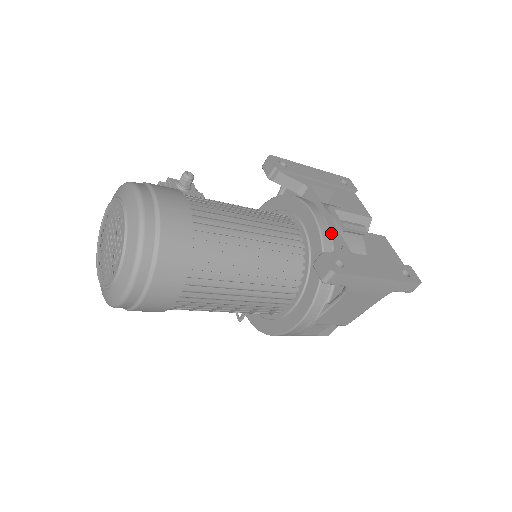
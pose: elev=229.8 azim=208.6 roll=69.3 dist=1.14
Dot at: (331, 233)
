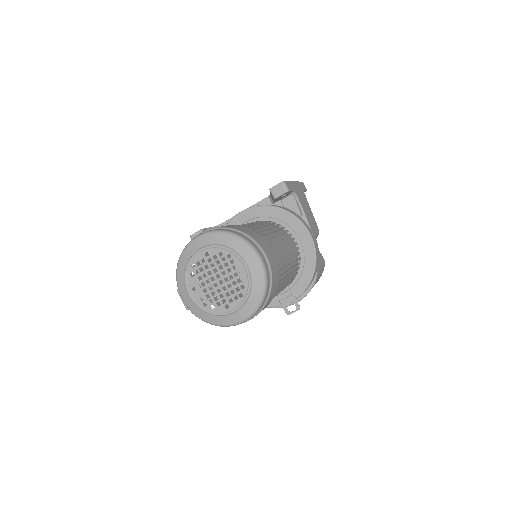
Dot at: occluded
